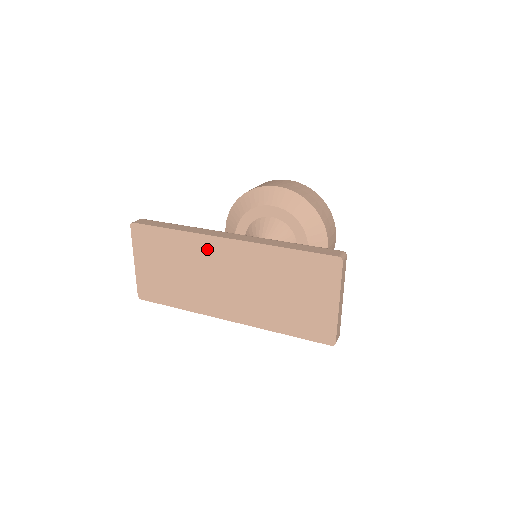
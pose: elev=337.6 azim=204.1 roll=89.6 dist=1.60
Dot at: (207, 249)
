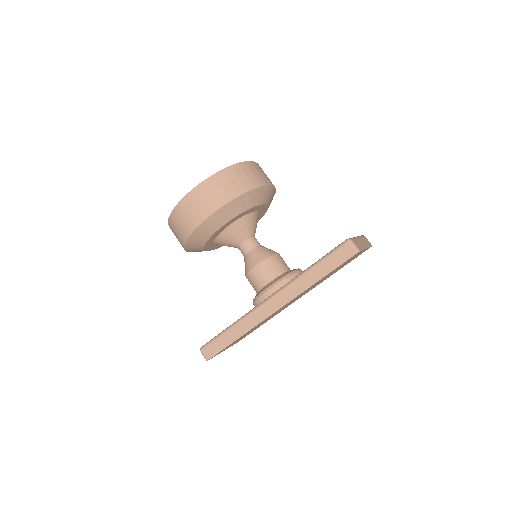
Dot at: occluded
